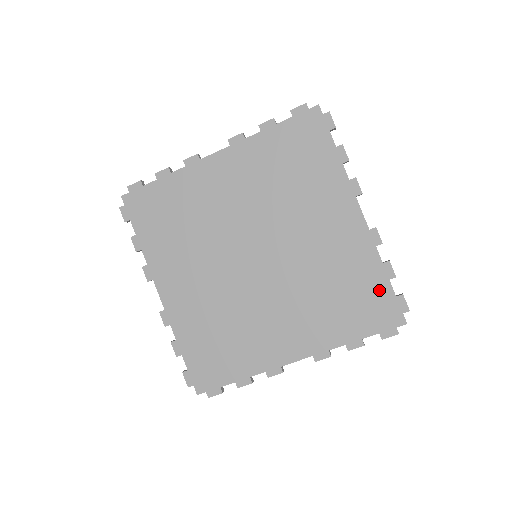
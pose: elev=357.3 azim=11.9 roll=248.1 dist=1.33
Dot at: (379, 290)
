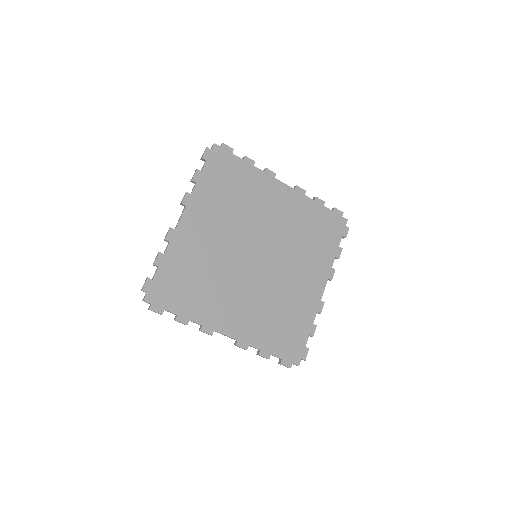
Dot at: (324, 215)
